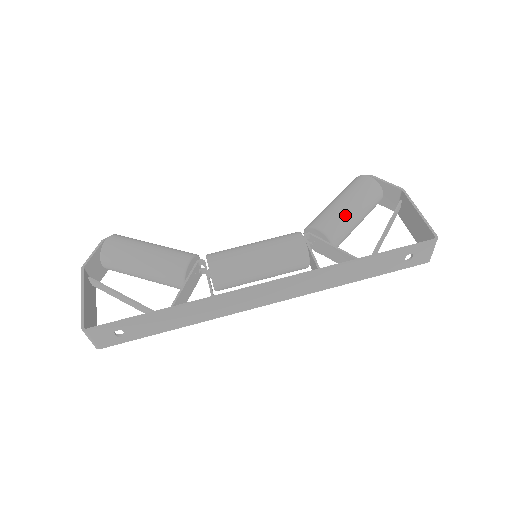
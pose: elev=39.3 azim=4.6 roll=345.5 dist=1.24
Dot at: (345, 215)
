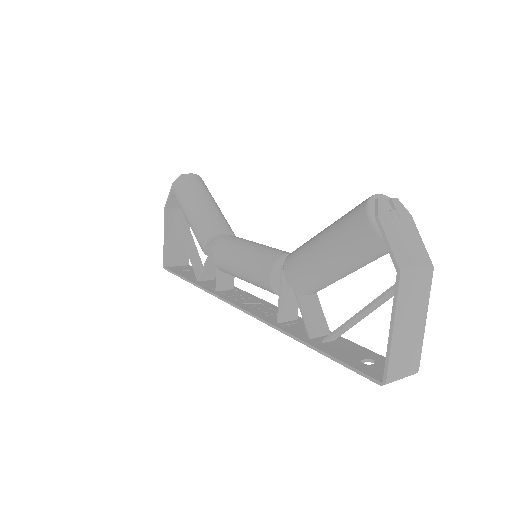
Dot at: (316, 270)
